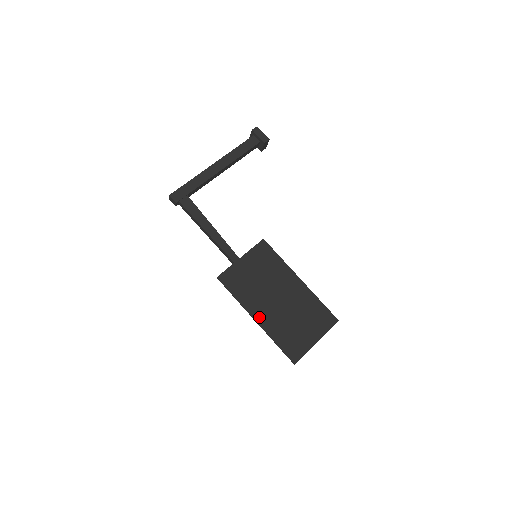
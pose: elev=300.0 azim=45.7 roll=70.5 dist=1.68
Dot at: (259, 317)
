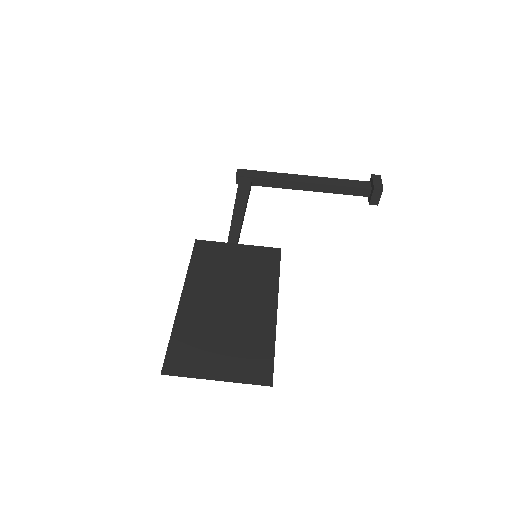
Dot at: (188, 299)
